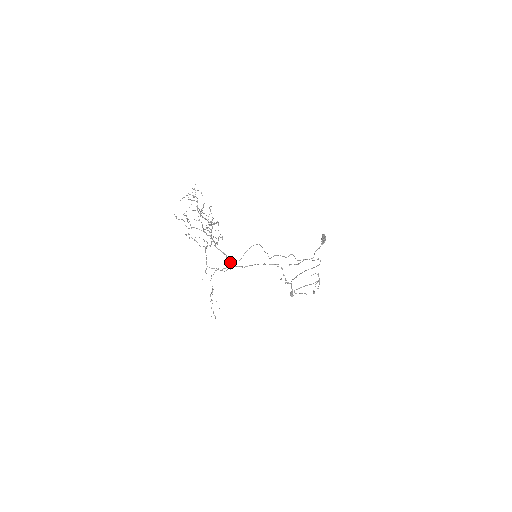
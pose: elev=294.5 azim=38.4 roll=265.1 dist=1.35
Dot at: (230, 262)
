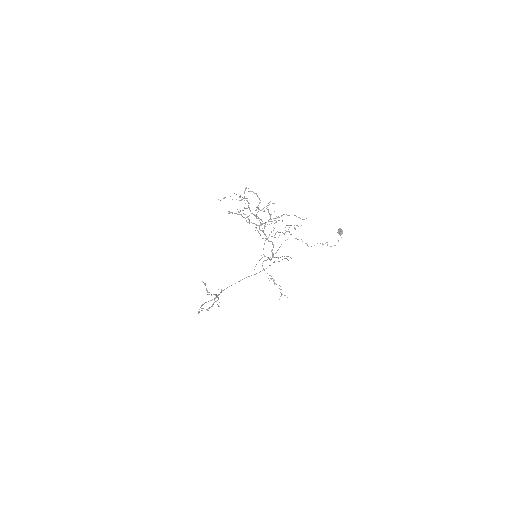
Dot at: (272, 254)
